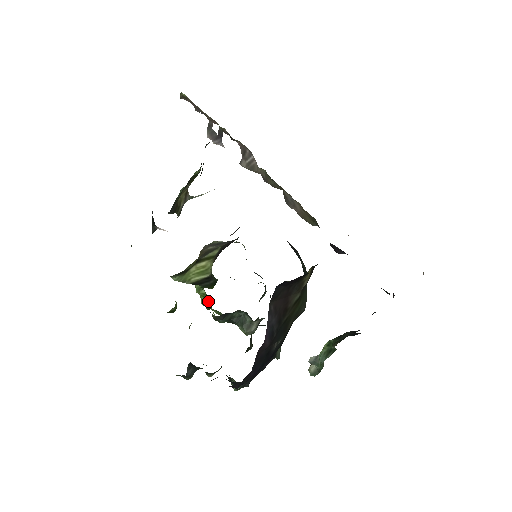
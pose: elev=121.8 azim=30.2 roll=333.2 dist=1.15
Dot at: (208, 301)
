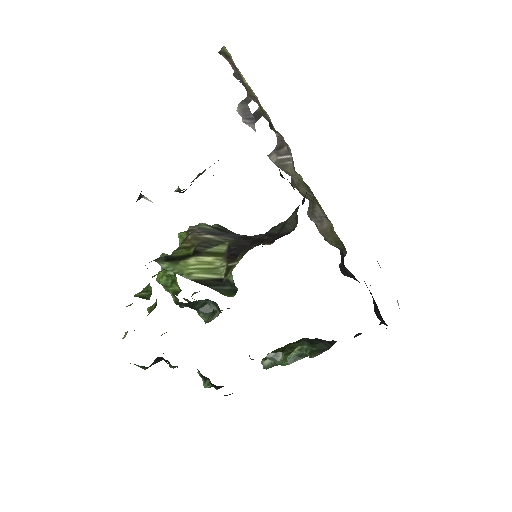
Dot at: (174, 283)
